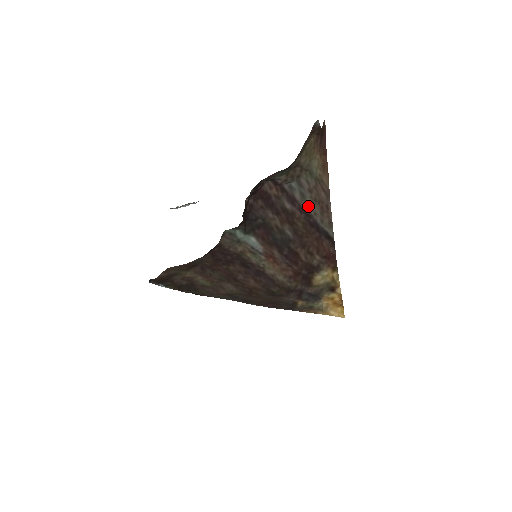
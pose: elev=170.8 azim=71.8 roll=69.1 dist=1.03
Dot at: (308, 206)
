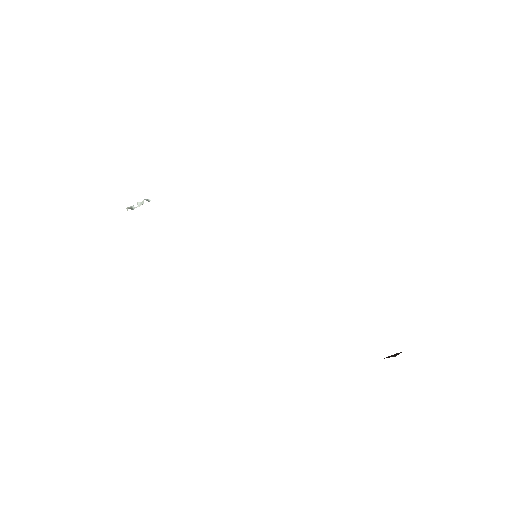
Dot at: occluded
